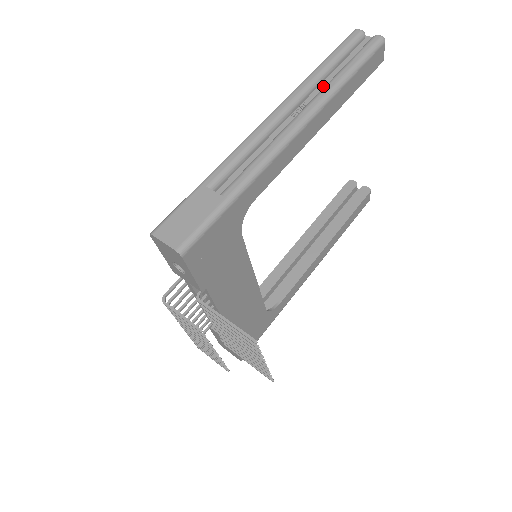
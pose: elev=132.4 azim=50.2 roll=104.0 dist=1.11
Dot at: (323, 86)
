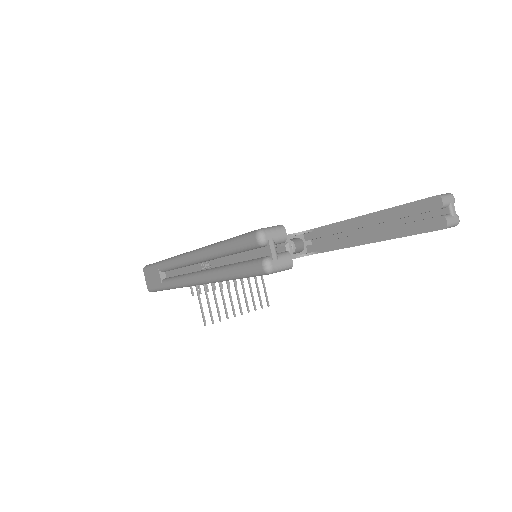
Dot at: (222, 262)
